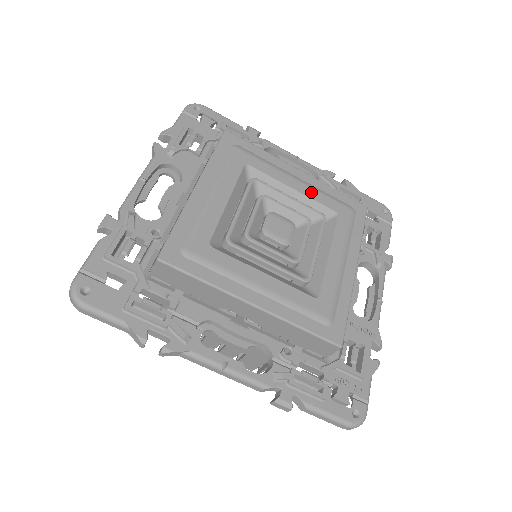
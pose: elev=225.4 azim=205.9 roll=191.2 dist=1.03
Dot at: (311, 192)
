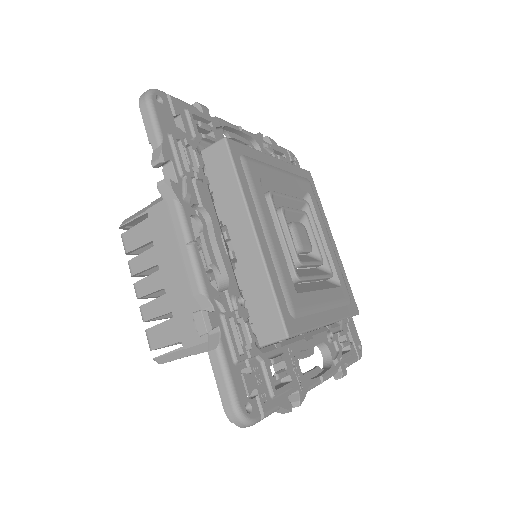
Dot at: (334, 255)
